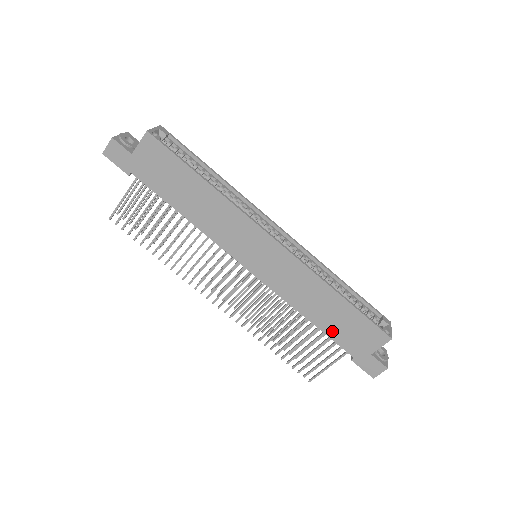
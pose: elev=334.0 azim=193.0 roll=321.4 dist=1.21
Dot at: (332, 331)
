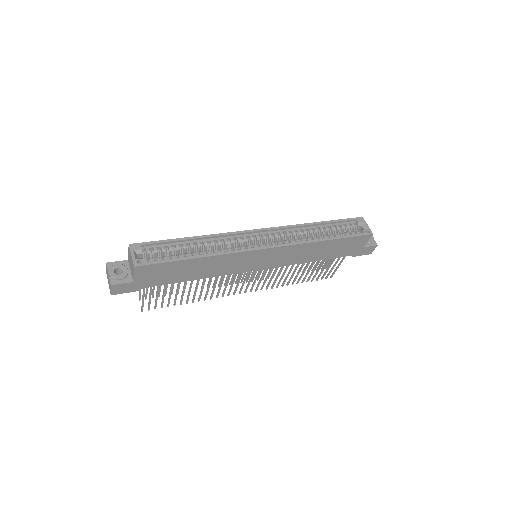
Dot at: (333, 255)
